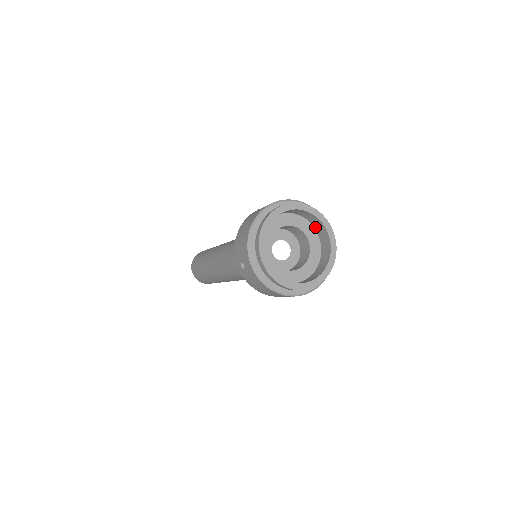
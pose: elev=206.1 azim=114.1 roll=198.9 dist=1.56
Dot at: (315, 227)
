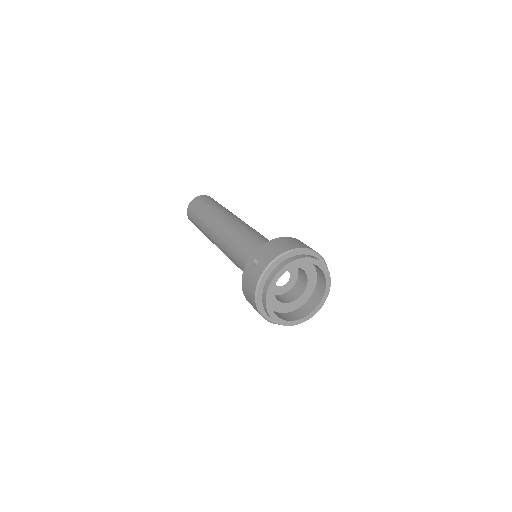
Dot at: (315, 290)
